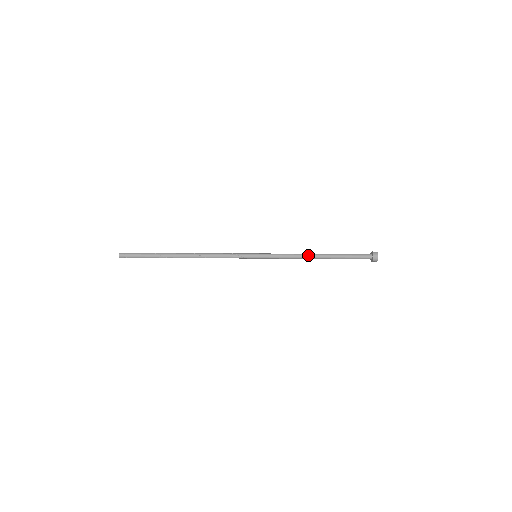
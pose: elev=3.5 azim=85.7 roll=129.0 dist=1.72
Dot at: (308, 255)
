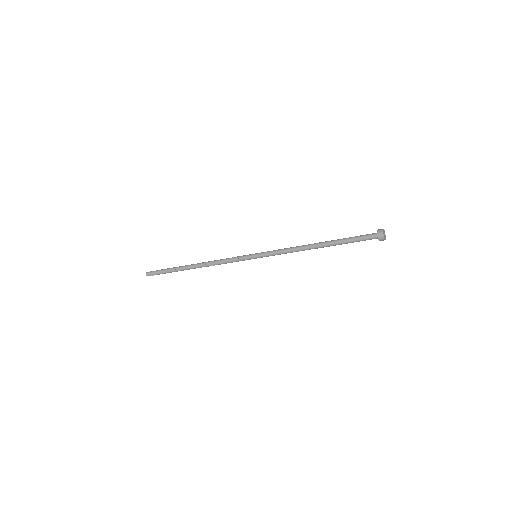
Dot at: (305, 247)
